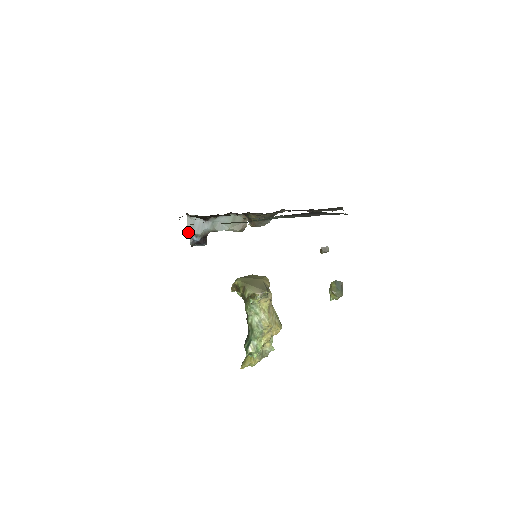
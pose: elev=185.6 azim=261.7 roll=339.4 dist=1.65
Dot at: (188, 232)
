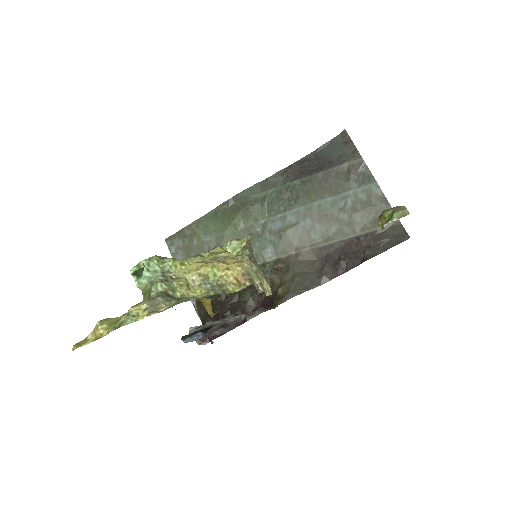
Dot at: (190, 328)
